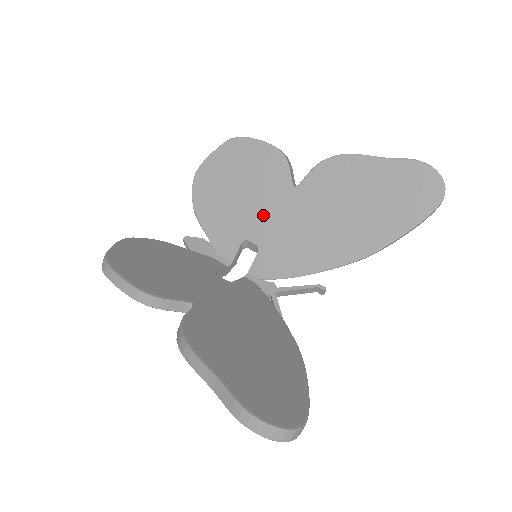
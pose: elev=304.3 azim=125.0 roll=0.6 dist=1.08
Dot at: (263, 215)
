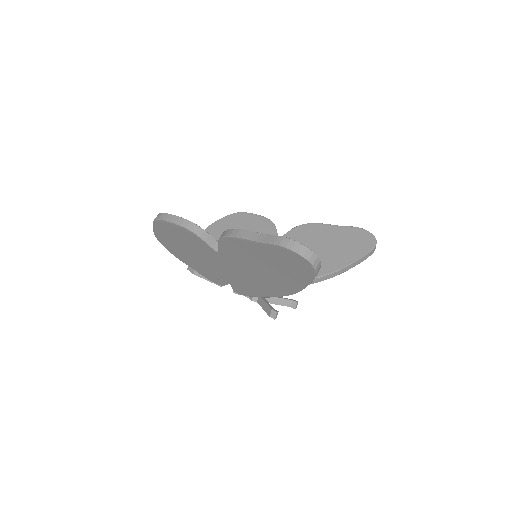
Dot at: occluded
